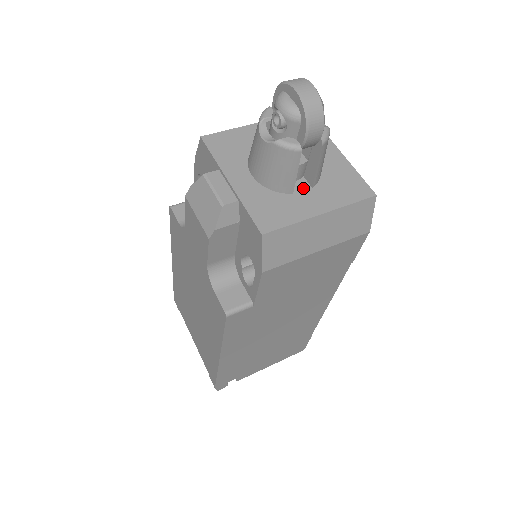
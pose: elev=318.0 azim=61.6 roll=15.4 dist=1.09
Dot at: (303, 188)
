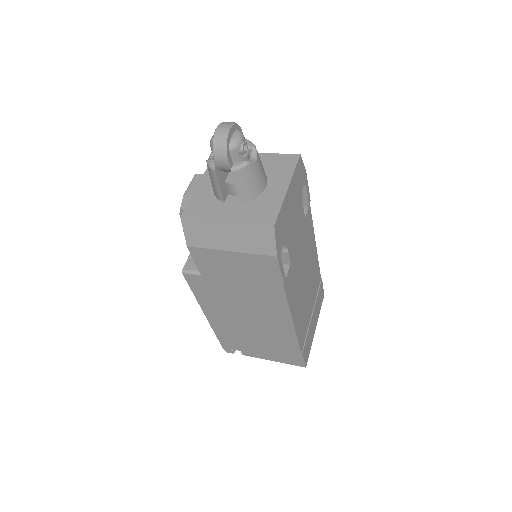
Dot at: (234, 202)
